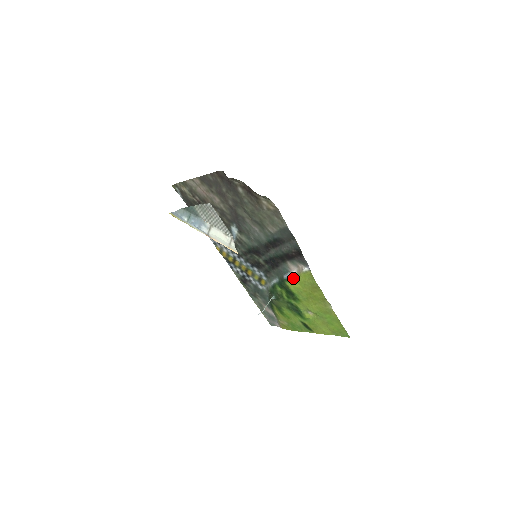
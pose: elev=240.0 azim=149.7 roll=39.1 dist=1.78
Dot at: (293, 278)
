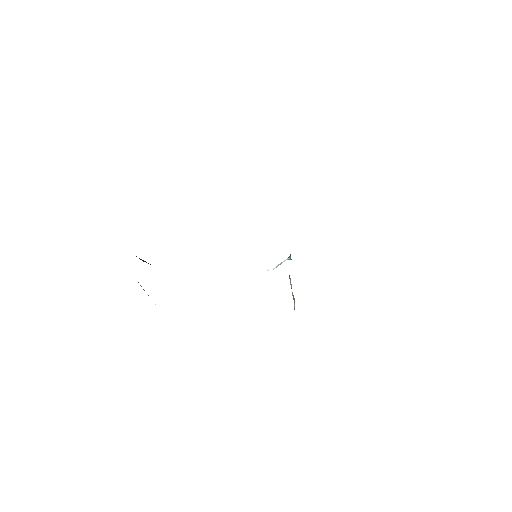
Dot at: occluded
